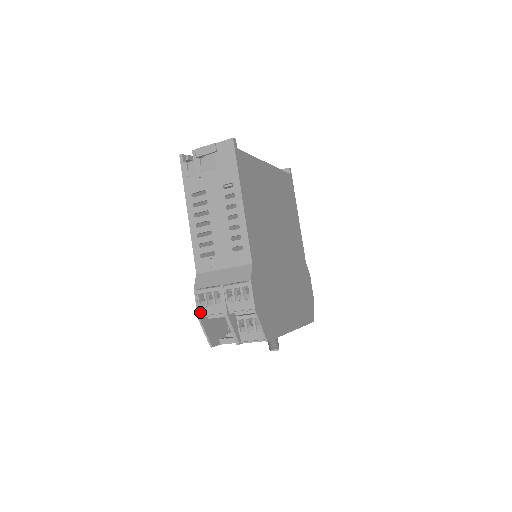
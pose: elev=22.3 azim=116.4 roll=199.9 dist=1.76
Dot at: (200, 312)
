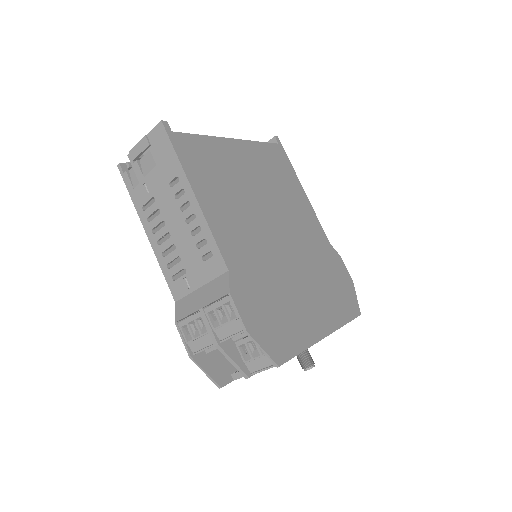
Dot at: (190, 349)
